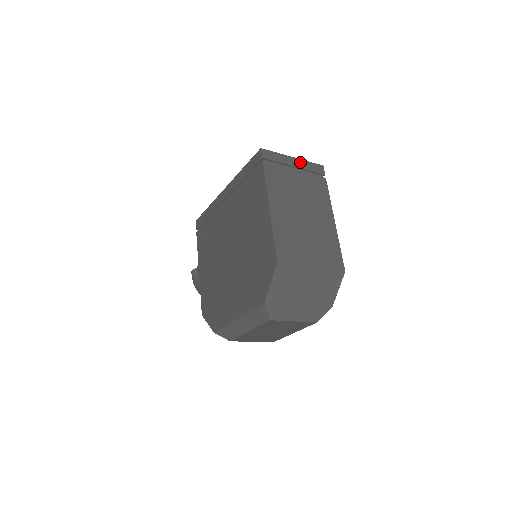
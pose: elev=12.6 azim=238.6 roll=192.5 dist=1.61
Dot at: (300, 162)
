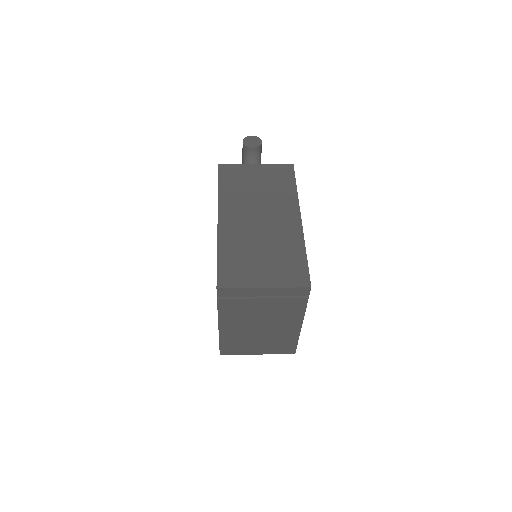
Dot at: (273, 290)
